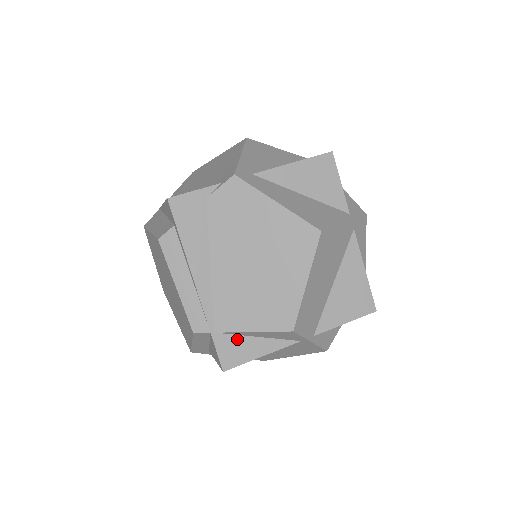
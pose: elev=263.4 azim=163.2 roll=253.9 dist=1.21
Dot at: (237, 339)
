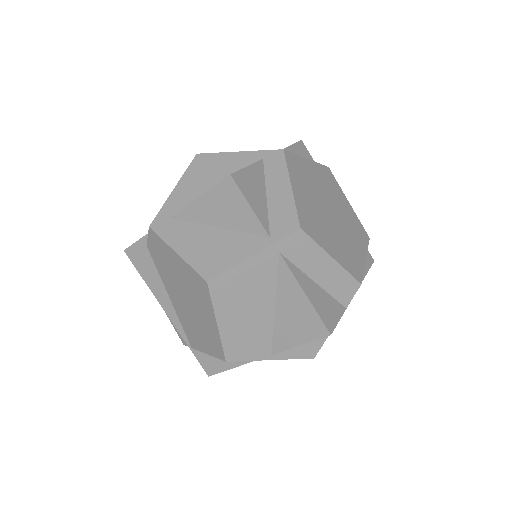
Dot at: occluded
